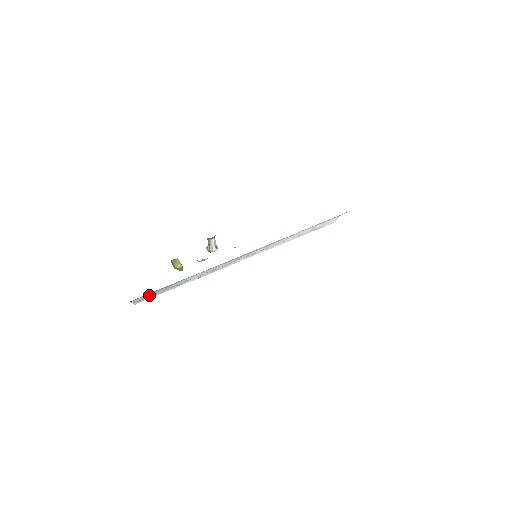
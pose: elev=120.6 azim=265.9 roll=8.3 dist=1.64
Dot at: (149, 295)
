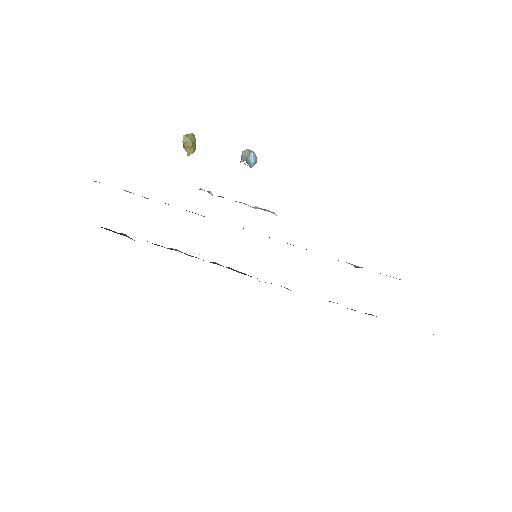
Dot at: occluded
